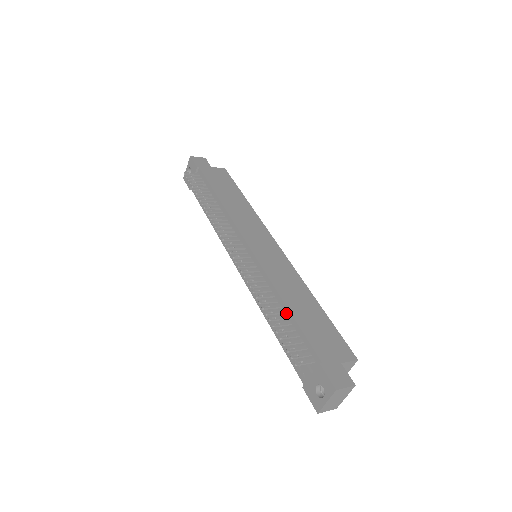
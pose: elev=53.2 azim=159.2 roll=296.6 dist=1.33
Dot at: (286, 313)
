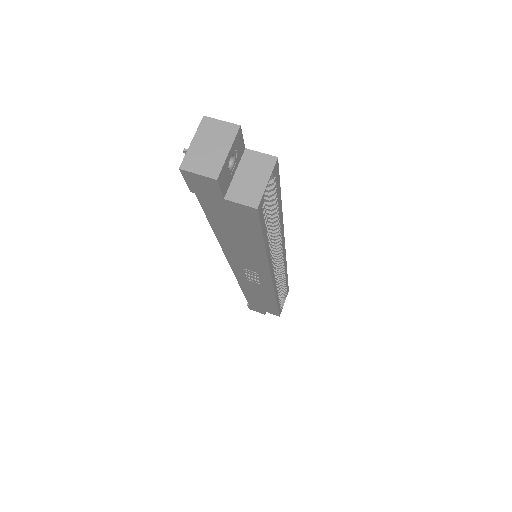
Dot at: occluded
